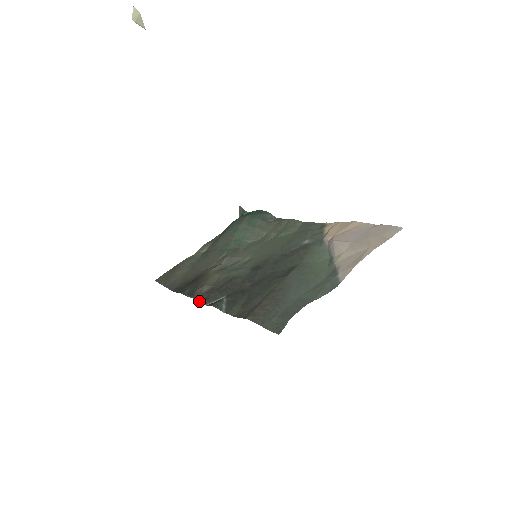
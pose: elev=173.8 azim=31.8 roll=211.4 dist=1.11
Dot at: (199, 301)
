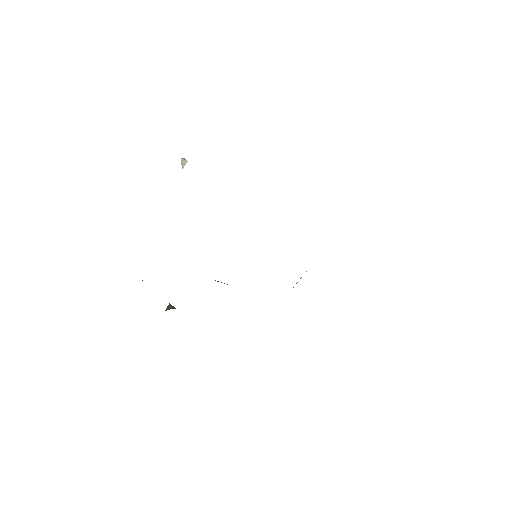
Dot at: occluded
